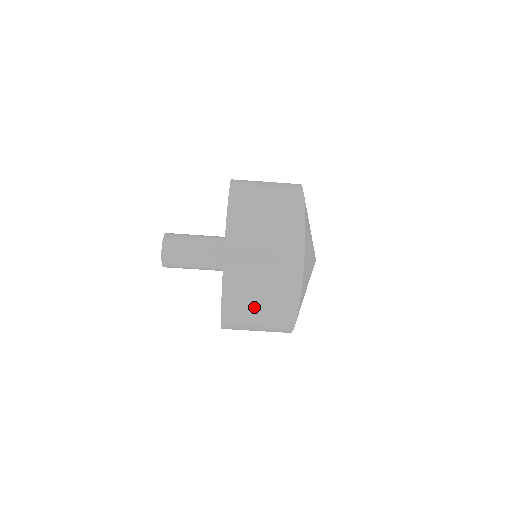
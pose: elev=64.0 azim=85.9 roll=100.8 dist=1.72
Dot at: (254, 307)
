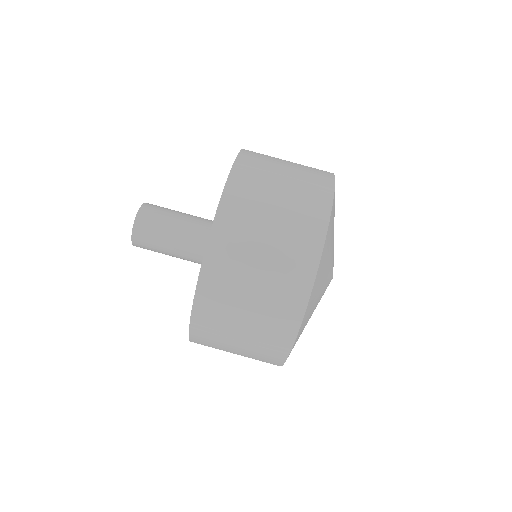
Dot at: (245, 288)
